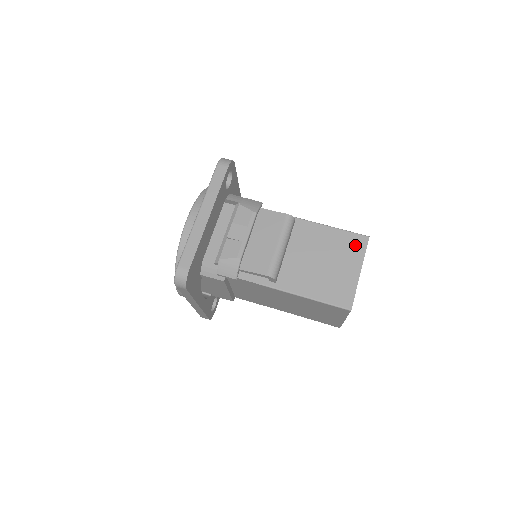
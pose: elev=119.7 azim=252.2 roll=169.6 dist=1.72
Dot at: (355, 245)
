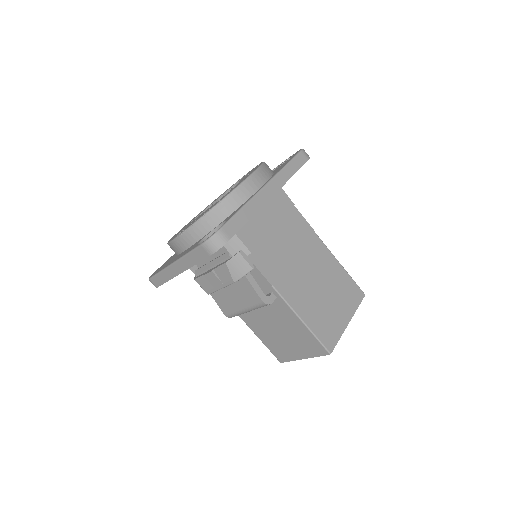
Dot at: (314, 348)
